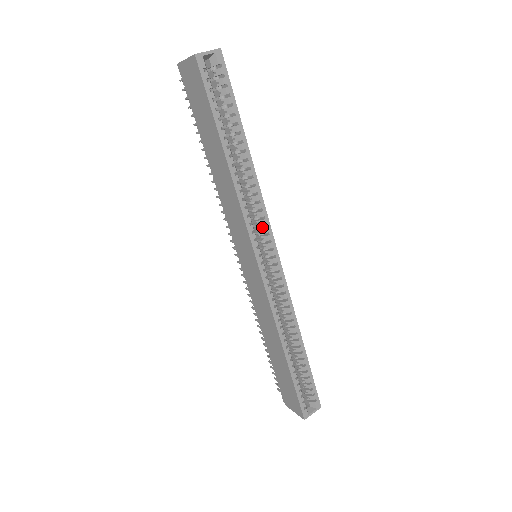
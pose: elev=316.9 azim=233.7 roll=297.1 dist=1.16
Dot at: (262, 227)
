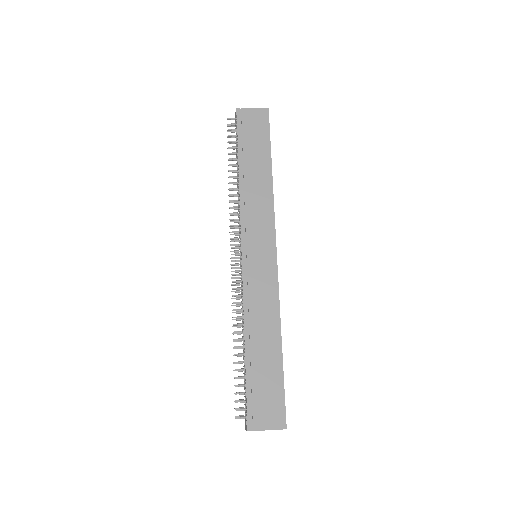
Dot at: occluded
